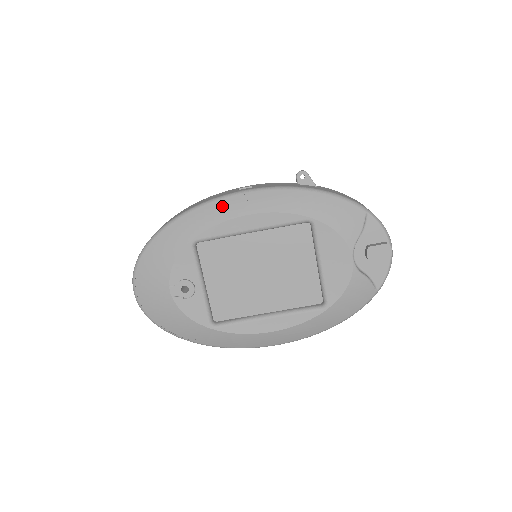
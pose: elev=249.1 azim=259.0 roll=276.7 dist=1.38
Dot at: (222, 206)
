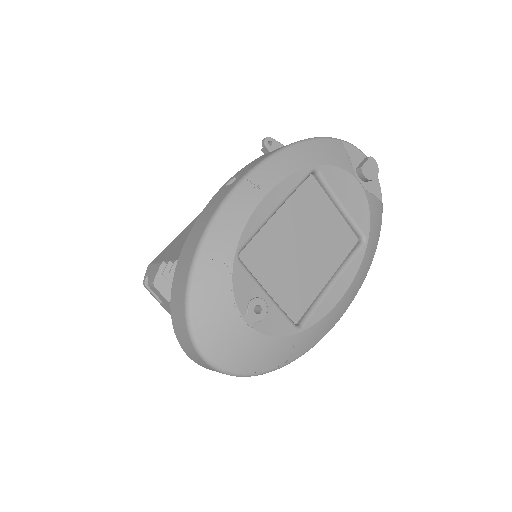
Dot at: (237, 202)
